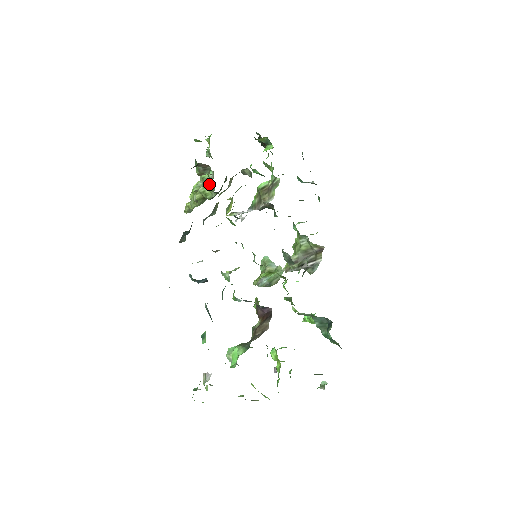
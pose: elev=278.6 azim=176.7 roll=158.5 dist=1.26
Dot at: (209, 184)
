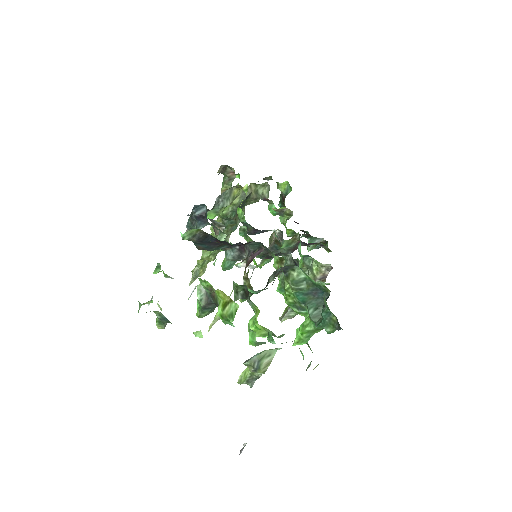
Dot at: occluded
